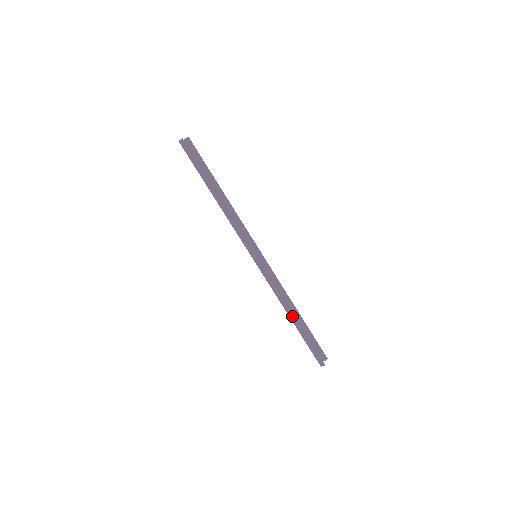
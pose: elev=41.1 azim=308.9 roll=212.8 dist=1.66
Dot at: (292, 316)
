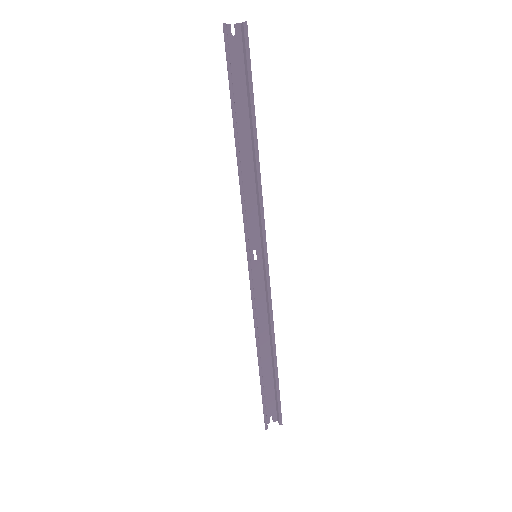
Dot at: (259, 354)
